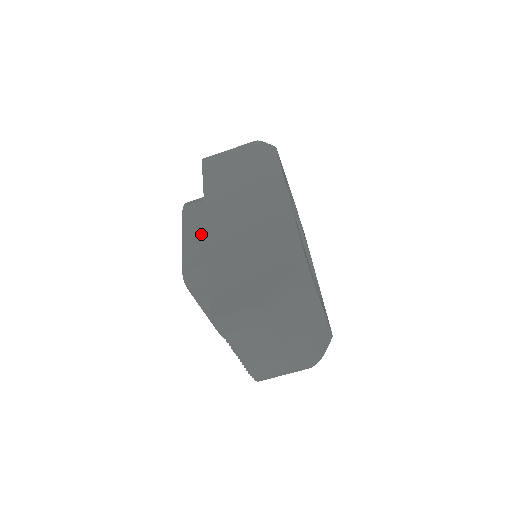
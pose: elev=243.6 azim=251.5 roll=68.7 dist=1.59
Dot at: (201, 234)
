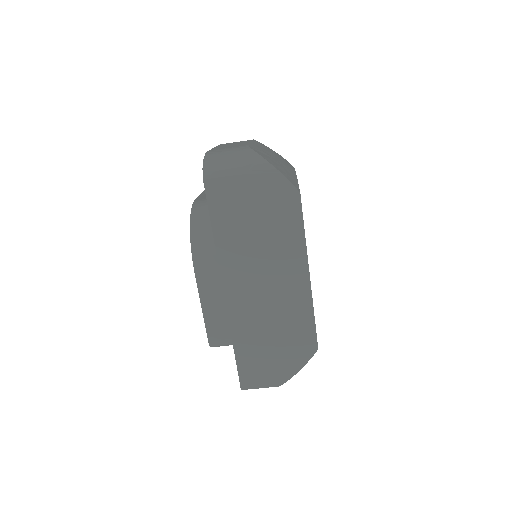
Dot at: (221, 304)
